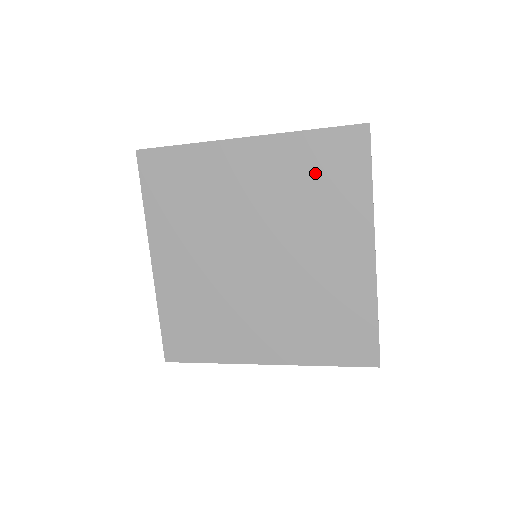
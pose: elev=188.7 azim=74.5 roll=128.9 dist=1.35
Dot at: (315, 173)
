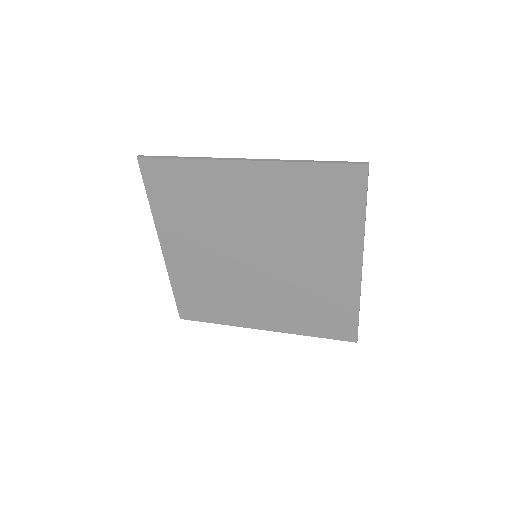
Dot at: (312, 200)
